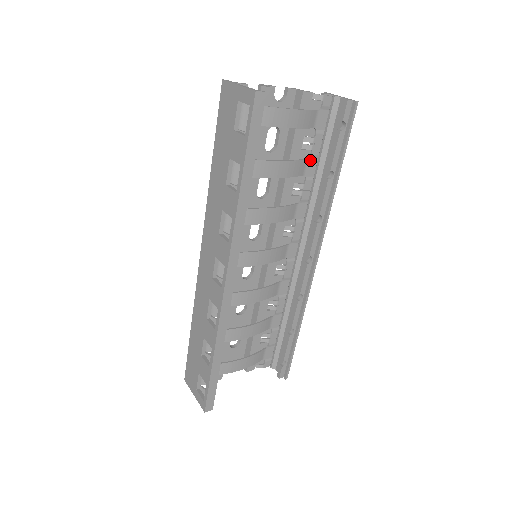
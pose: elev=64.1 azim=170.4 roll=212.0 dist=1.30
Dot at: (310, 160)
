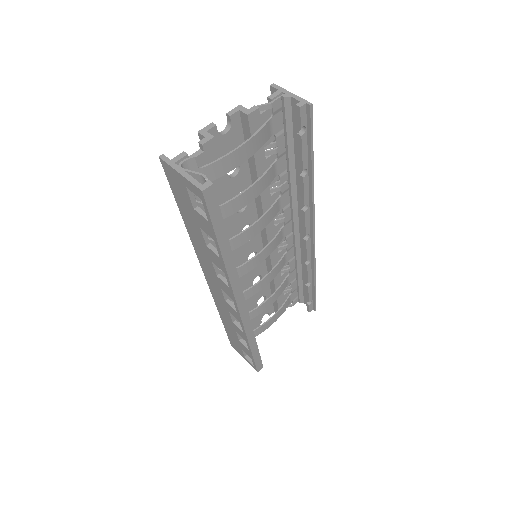
Dot at: (278, 160)
